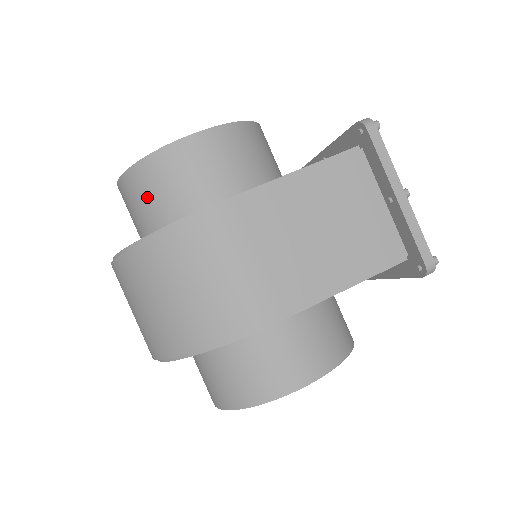
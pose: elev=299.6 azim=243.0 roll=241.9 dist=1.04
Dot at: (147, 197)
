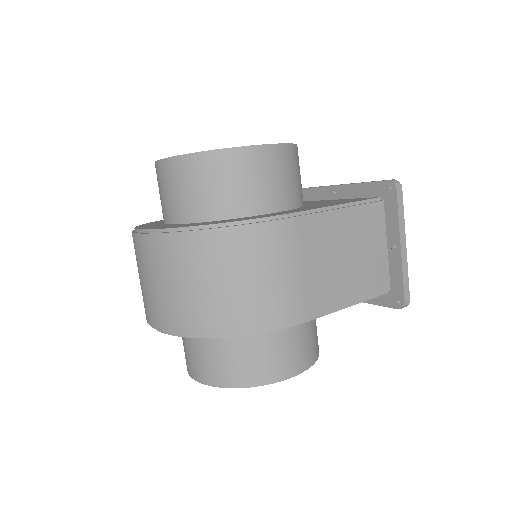
Dot at: (205, 185)
